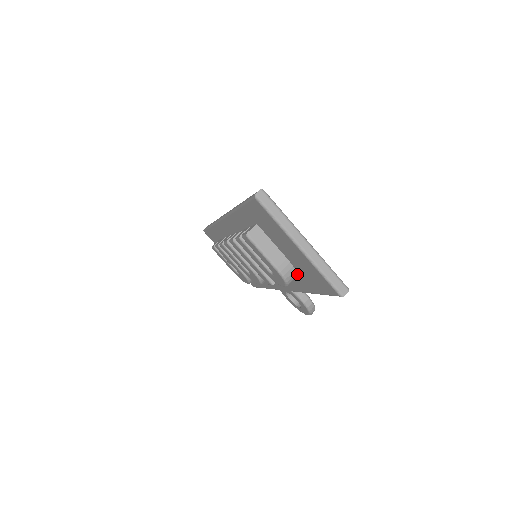
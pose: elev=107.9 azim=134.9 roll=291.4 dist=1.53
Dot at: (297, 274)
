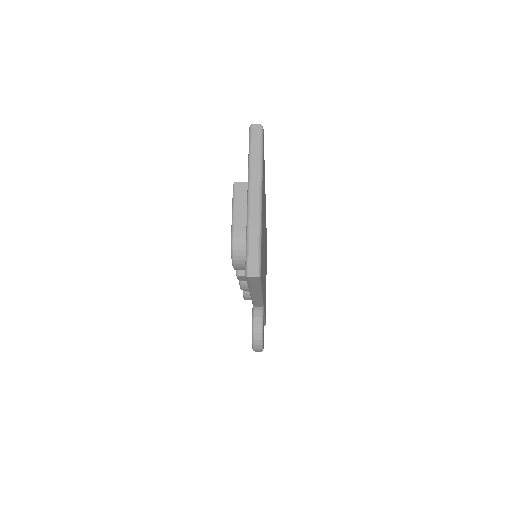
Dot at: occluded
